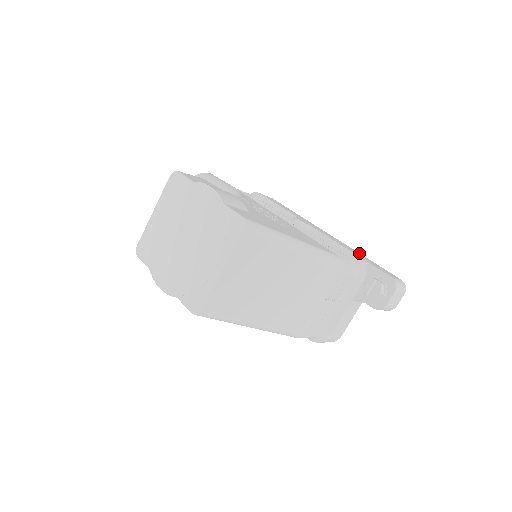
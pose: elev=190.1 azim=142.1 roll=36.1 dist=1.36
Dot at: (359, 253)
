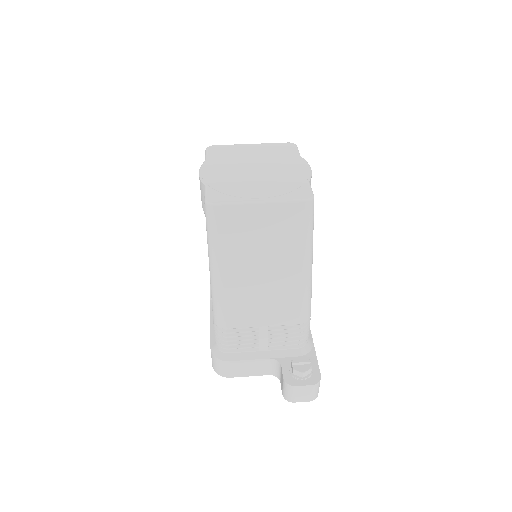
Dot at: occluded
